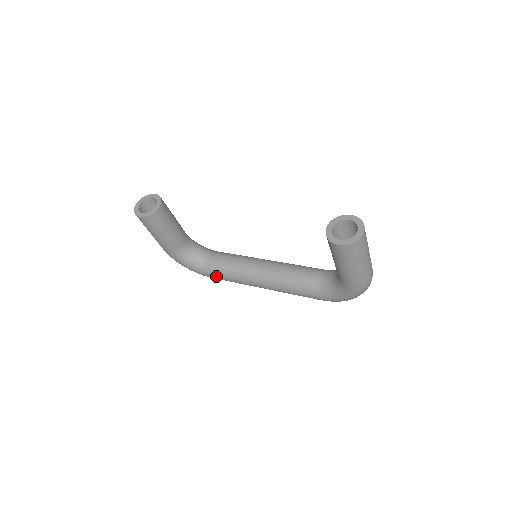
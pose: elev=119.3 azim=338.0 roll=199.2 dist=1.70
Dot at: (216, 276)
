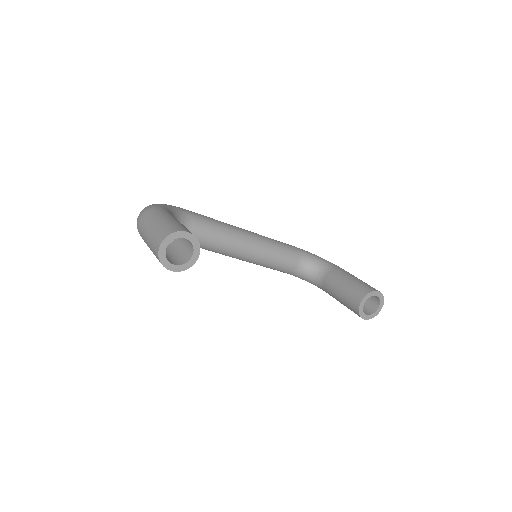
Dot at: occluded
